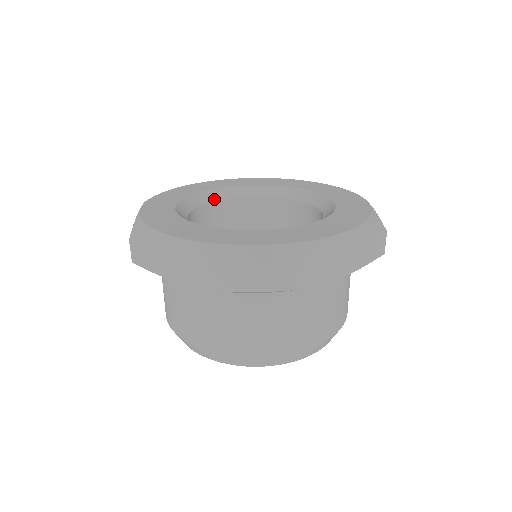
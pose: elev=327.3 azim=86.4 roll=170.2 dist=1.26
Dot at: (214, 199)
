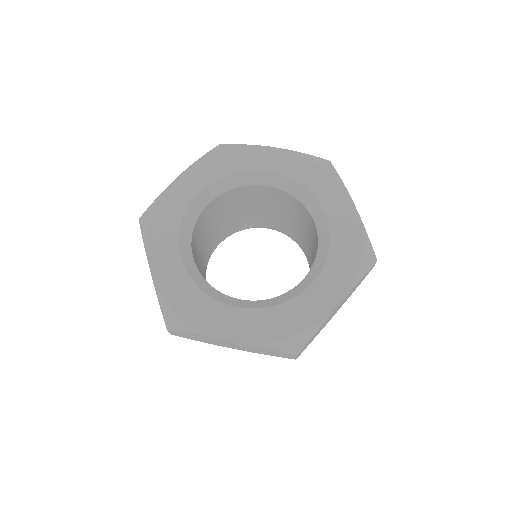
Dot at: (258, 183)
